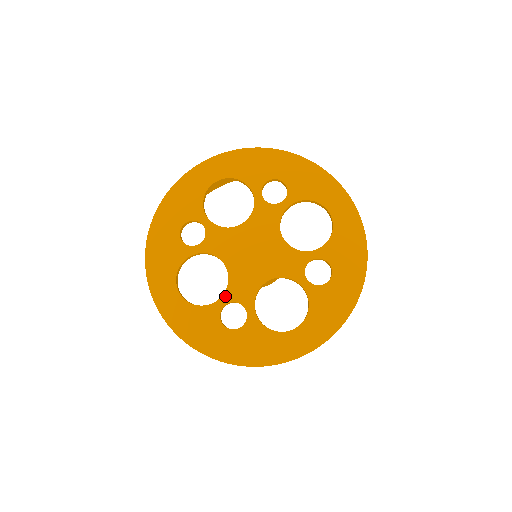
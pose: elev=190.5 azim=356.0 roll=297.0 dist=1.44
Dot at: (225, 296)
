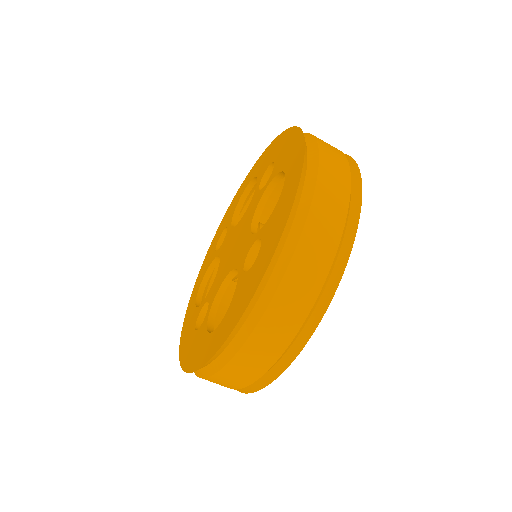
Dot at: (239, 270)
